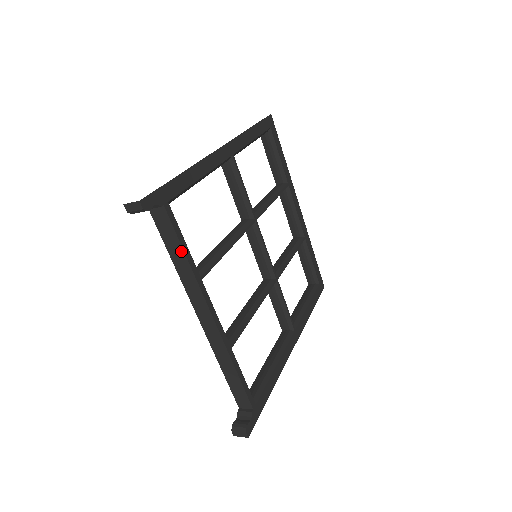
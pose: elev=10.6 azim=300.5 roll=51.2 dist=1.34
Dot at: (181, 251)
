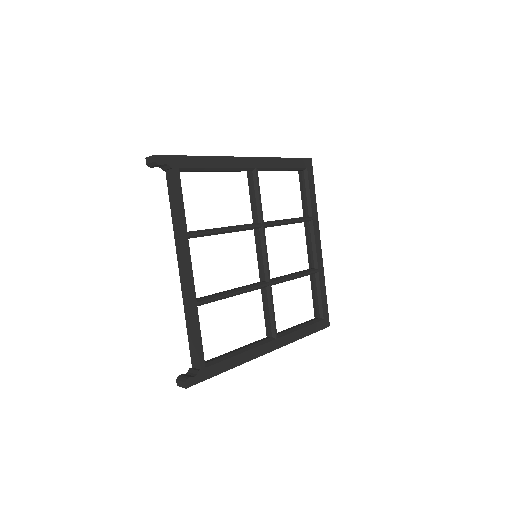
Dot at: (178, 207)
